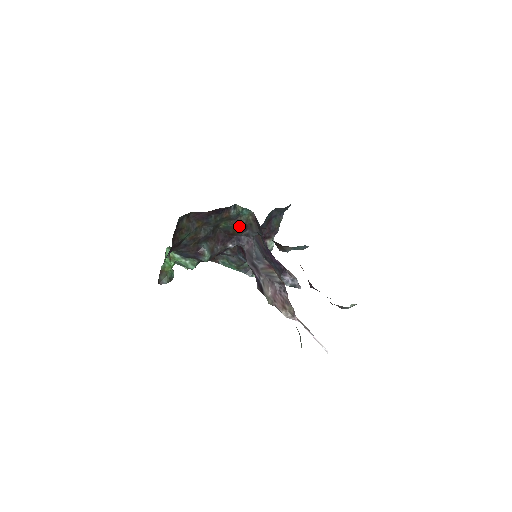
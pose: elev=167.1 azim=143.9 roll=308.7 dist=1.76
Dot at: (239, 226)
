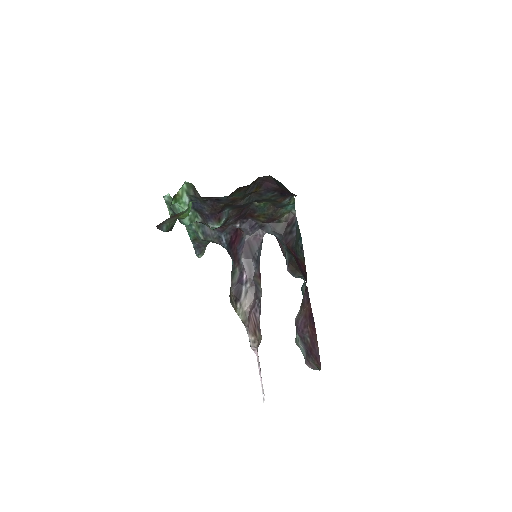
Dot at: (271, 216)
